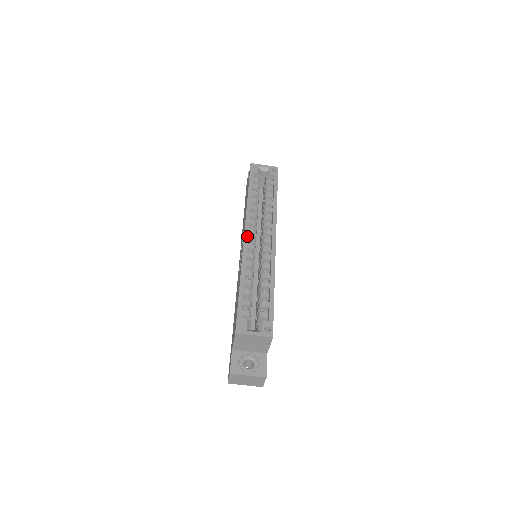
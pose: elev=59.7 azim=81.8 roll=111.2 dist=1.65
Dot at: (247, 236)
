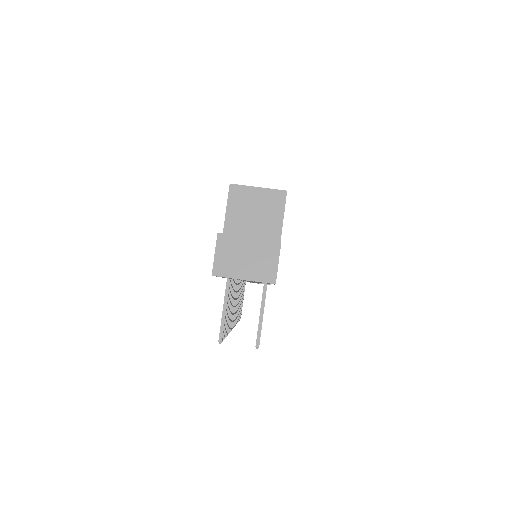
Dot at: occluded
